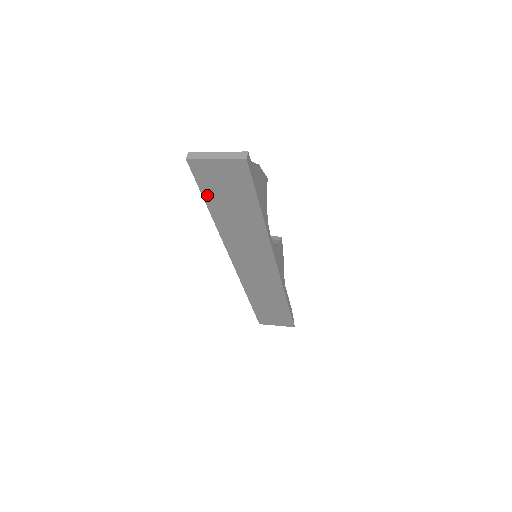
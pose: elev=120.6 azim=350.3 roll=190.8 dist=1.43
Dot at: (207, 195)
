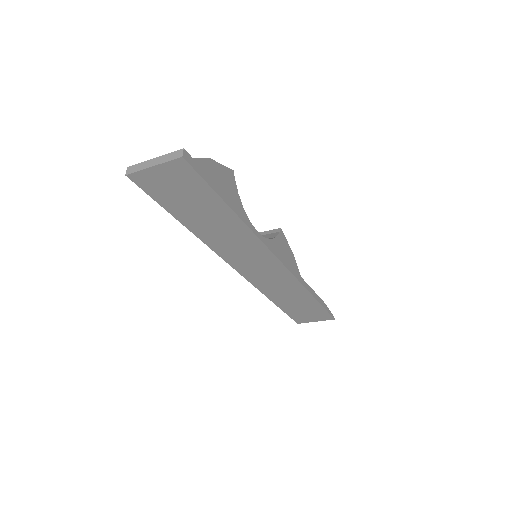
Dot at: (168, 207)
